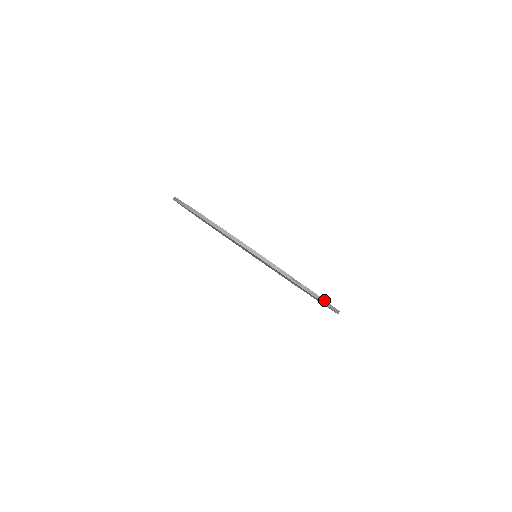
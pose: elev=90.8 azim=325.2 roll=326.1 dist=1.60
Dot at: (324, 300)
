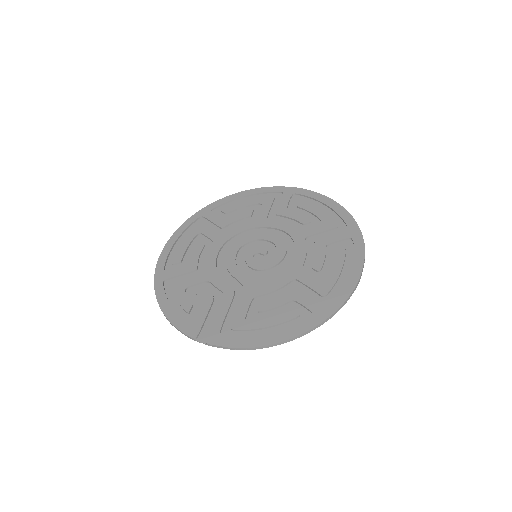
Dot at: (240, 348)
